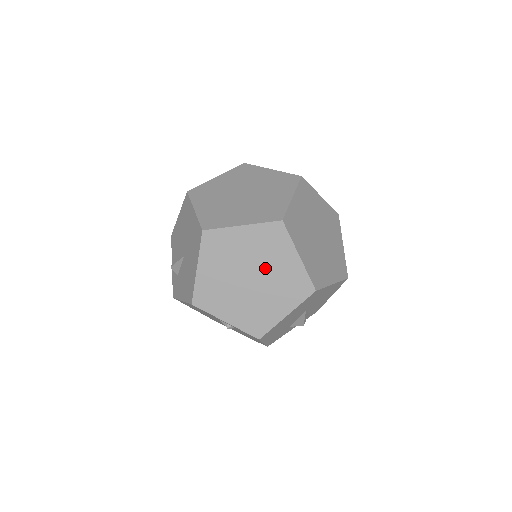
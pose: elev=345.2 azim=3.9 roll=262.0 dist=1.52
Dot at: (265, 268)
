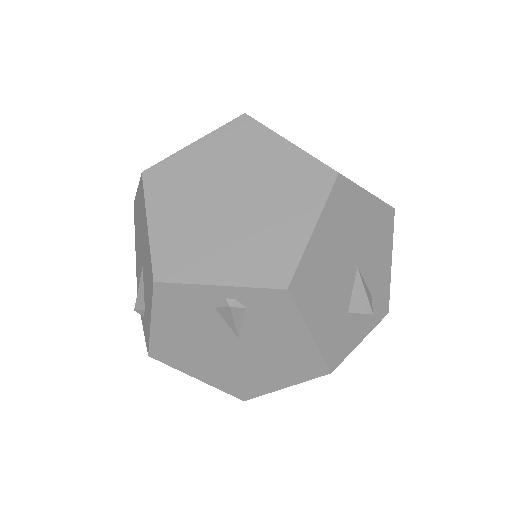
Dot at: (247, 178)
